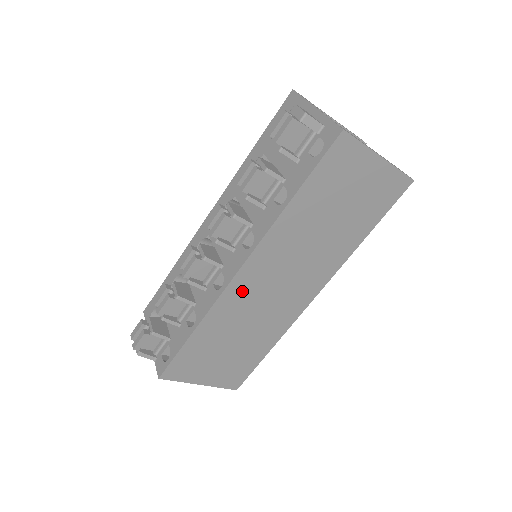
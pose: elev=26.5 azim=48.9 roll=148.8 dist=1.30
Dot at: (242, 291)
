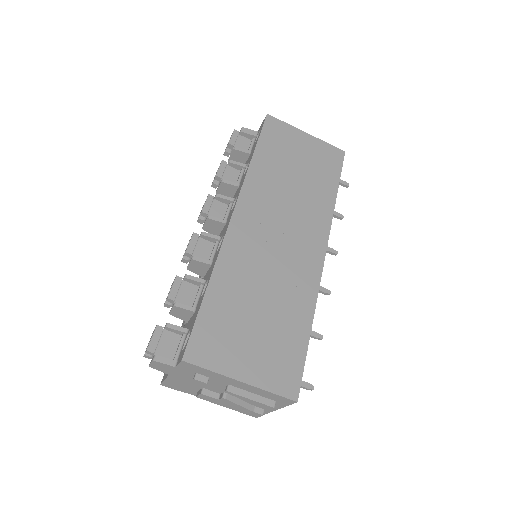
Dot at: (244, 239)
